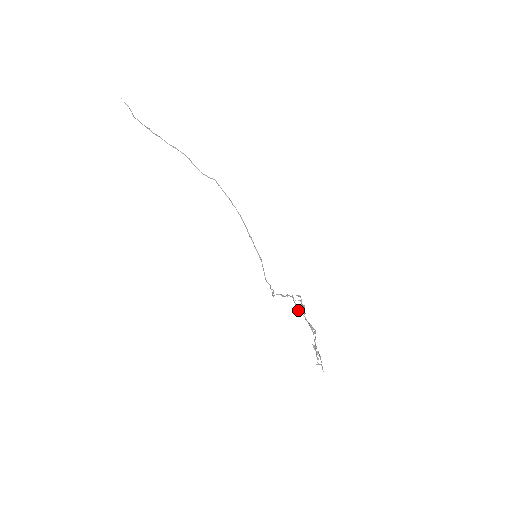
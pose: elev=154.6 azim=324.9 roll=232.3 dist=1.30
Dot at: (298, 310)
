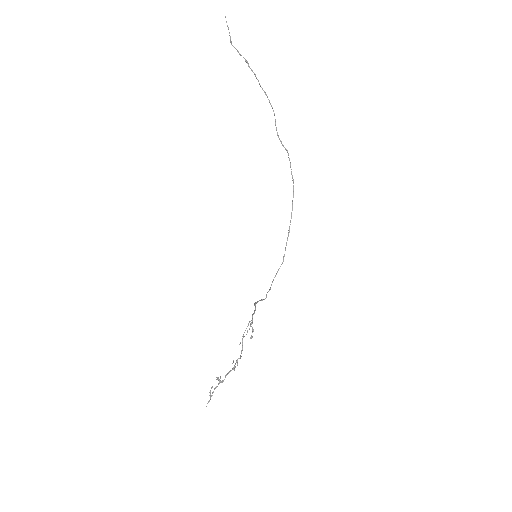
Dot at: (242, 336)
